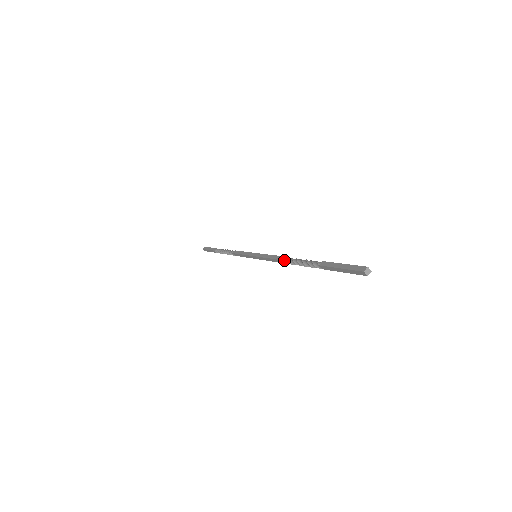
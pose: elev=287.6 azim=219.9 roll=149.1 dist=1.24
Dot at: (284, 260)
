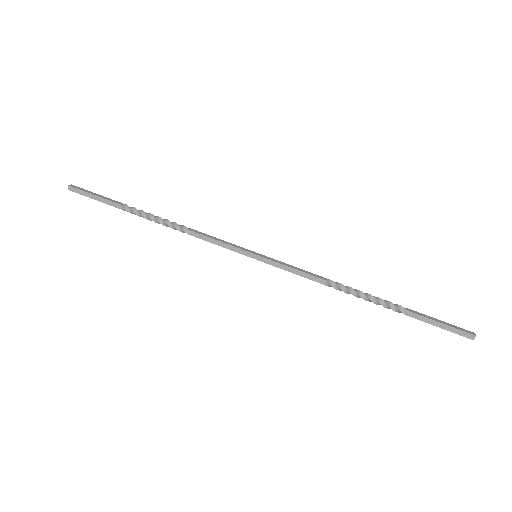
Dot at: occluded
